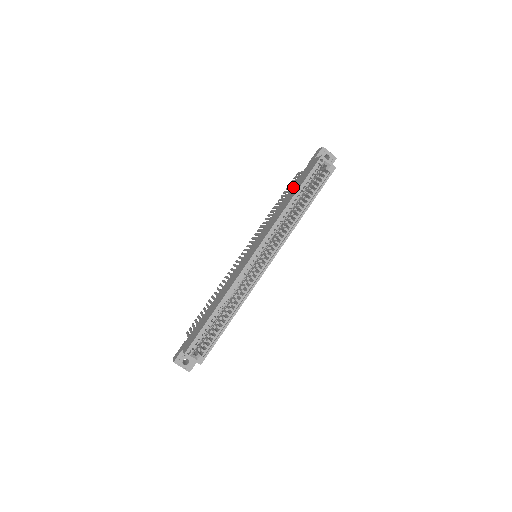
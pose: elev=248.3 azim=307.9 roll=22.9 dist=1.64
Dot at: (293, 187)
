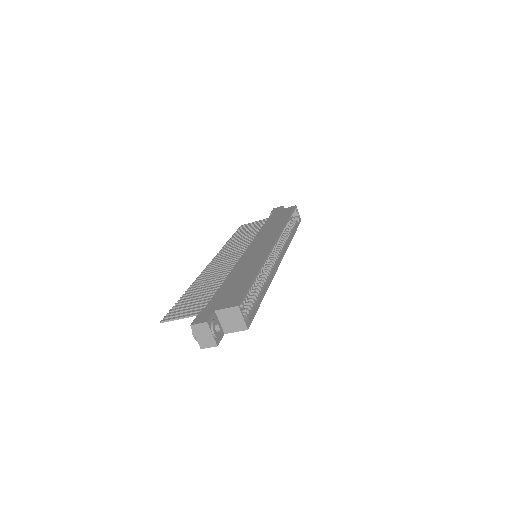
Dot at: (271, 220)
